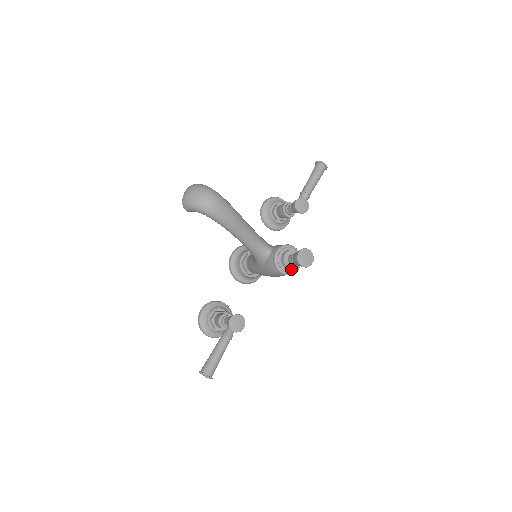
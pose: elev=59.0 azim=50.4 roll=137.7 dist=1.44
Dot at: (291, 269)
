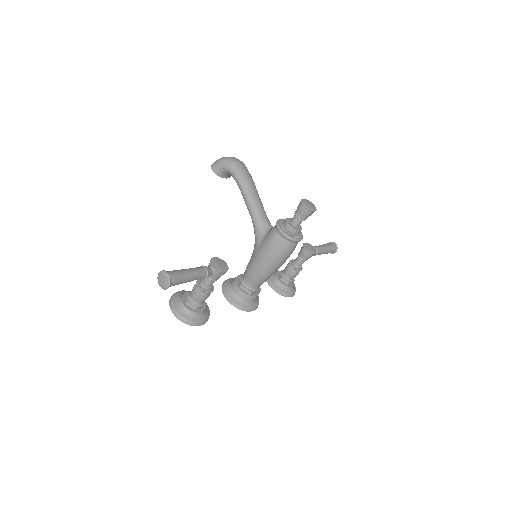
Dot at: (291, 233)
